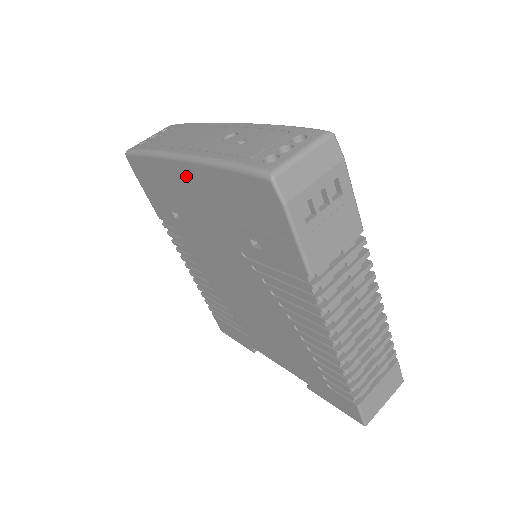
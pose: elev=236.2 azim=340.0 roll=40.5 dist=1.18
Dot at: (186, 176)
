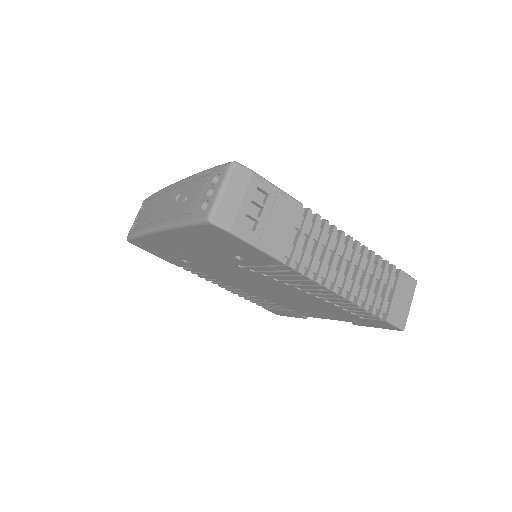
Dot at: (169, 239)
